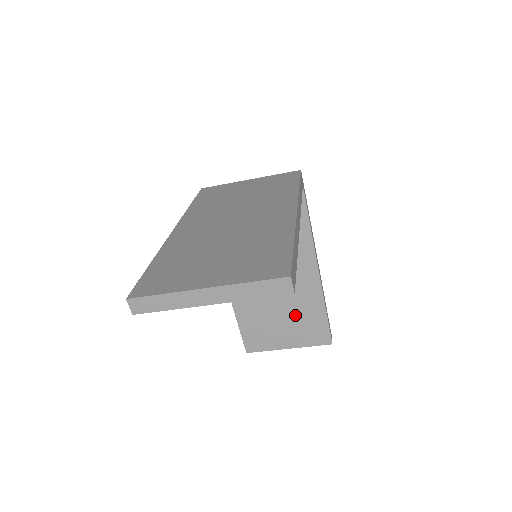
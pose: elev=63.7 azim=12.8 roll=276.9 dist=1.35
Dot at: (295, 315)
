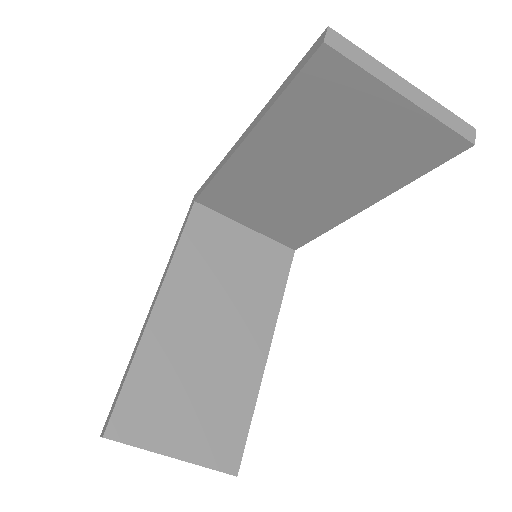
Dot at: (214, 399)
